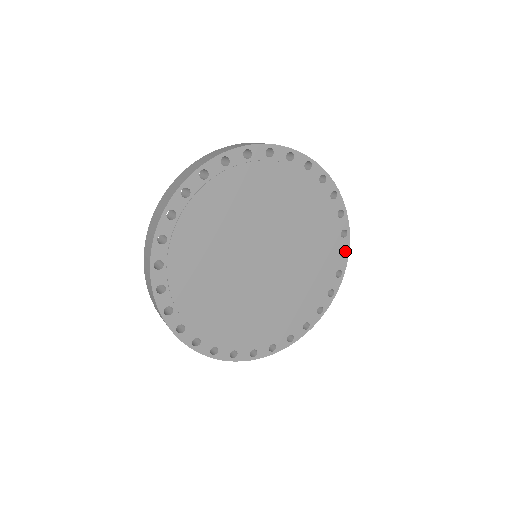
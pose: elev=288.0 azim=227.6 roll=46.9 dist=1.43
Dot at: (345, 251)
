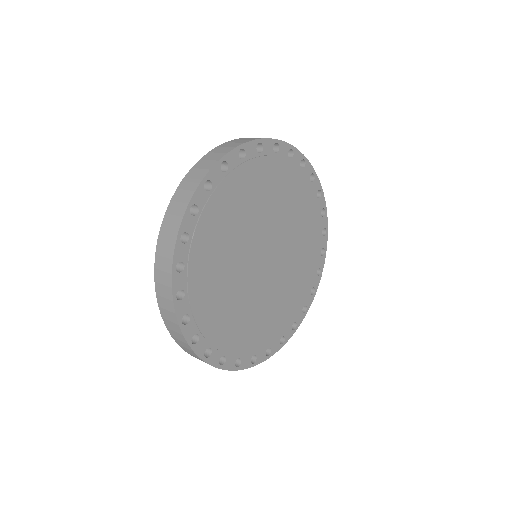
Dot at: (320, 270)
